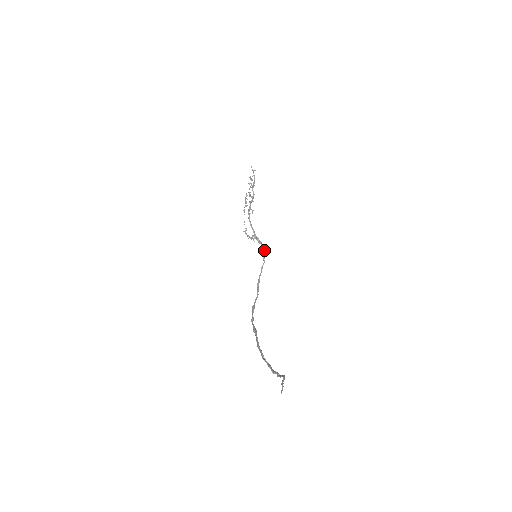
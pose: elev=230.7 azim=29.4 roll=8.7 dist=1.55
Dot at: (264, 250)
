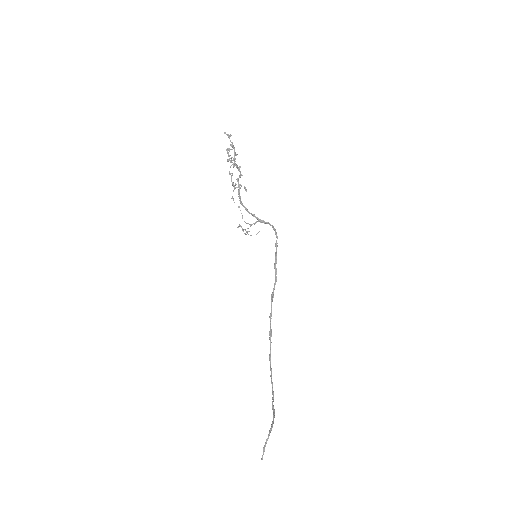
Dot at: (273, 226)
